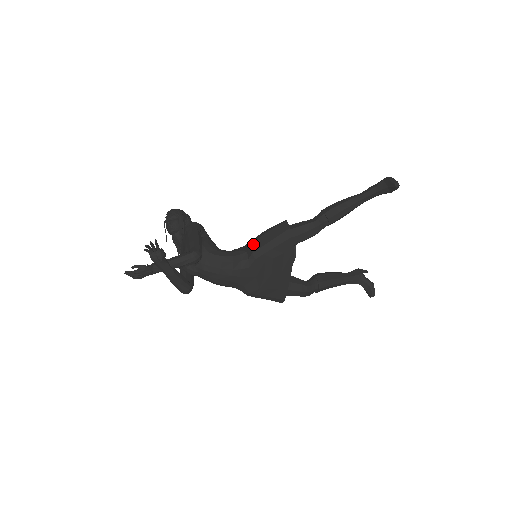
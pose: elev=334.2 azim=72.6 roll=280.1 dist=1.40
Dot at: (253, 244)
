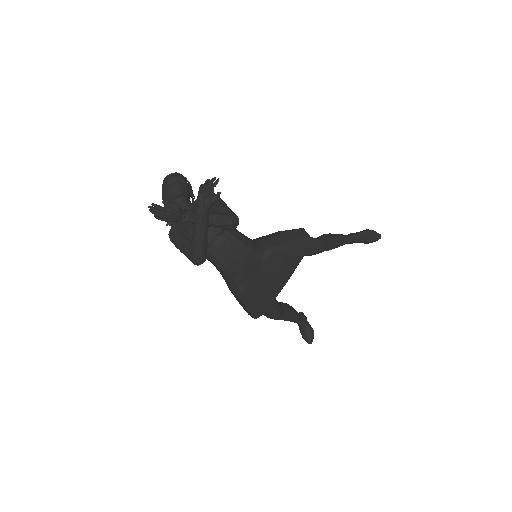
Dot at: (270, 239)
